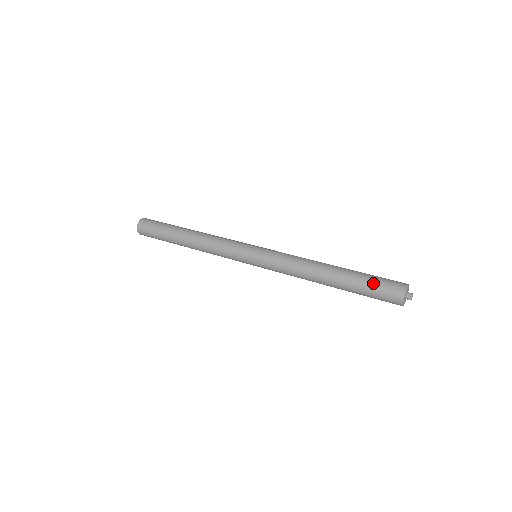
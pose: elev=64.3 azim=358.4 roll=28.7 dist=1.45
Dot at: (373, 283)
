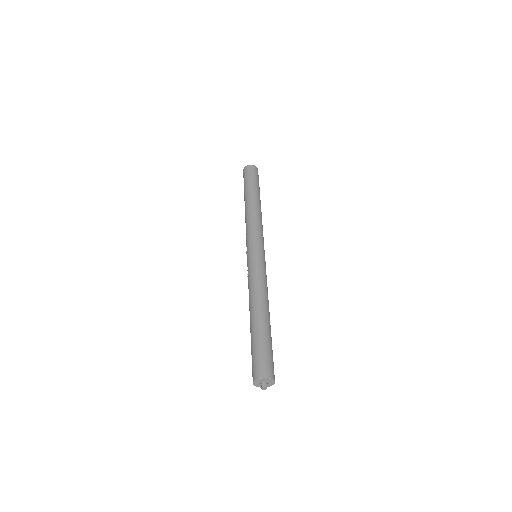
Dot at: (257, 350)
